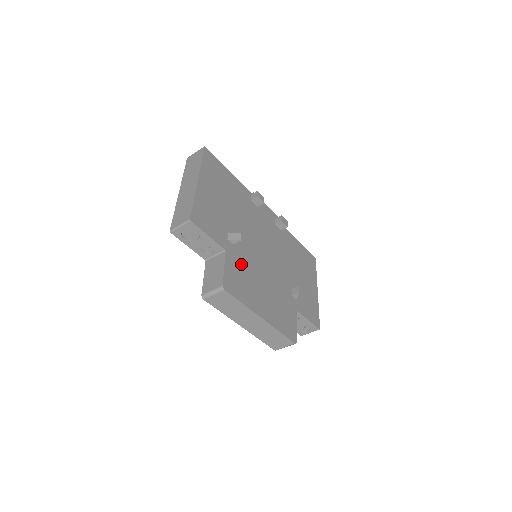
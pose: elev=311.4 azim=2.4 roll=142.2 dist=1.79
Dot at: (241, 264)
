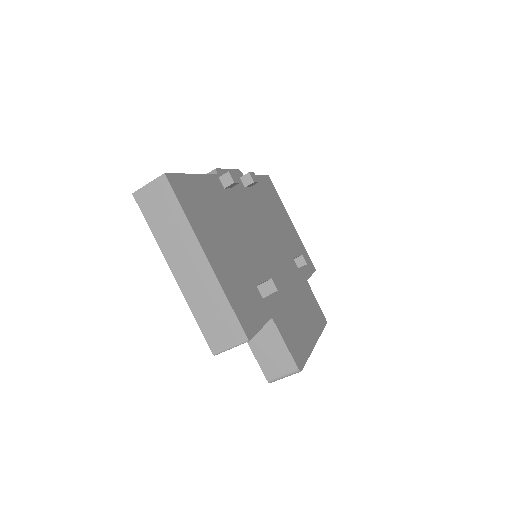
Dot at: (281, 309)
